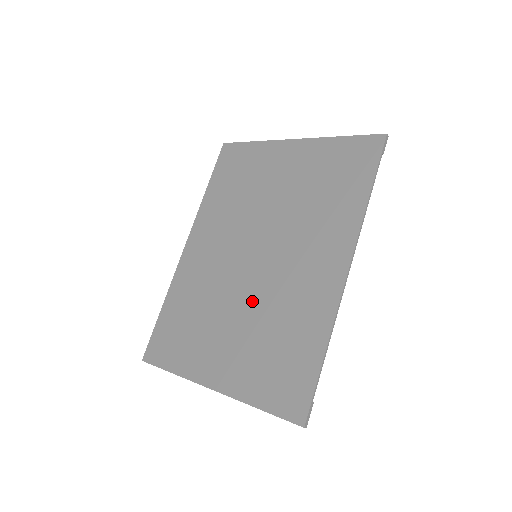
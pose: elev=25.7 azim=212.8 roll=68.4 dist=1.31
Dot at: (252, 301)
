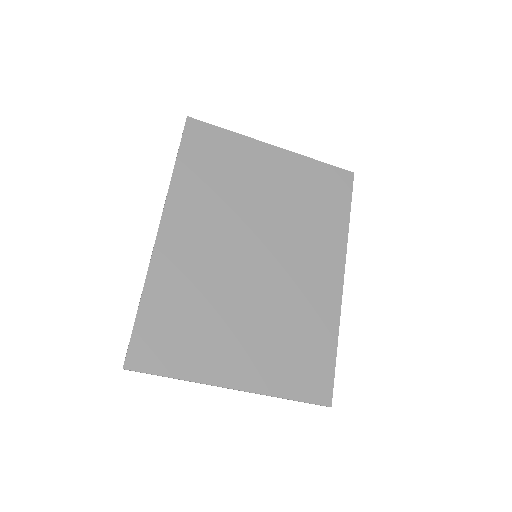
Dot at: (263, 301)
